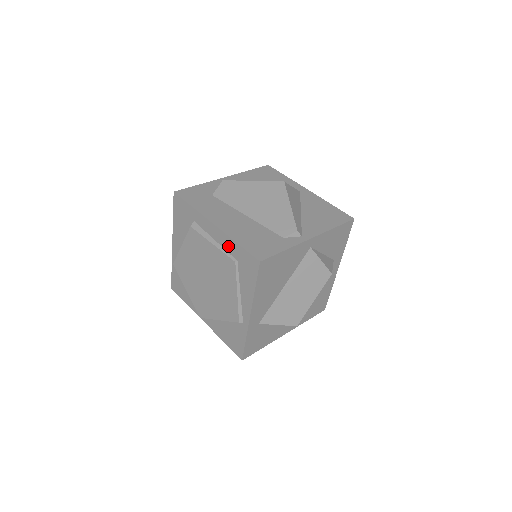
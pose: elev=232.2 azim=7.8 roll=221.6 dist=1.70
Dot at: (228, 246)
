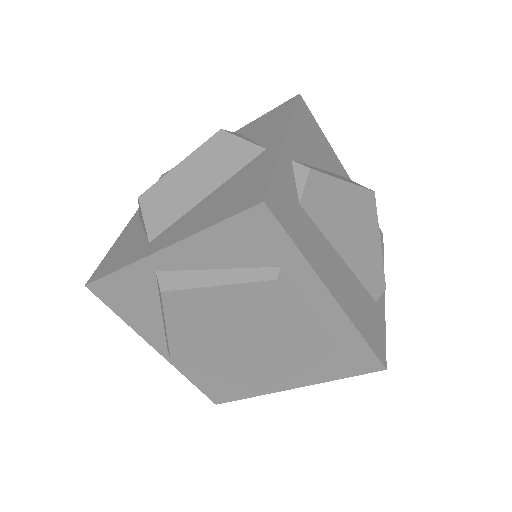
Dot at: (337, 330)
